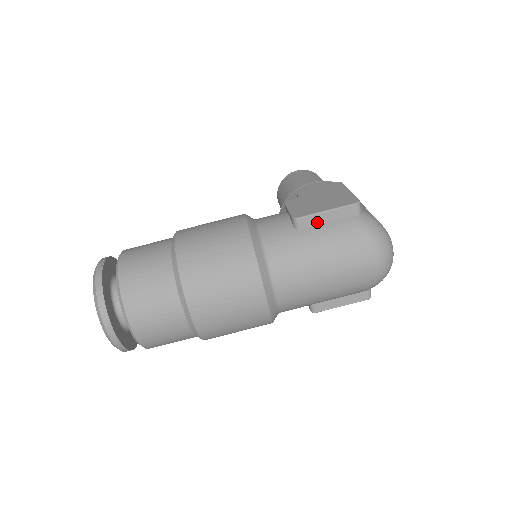
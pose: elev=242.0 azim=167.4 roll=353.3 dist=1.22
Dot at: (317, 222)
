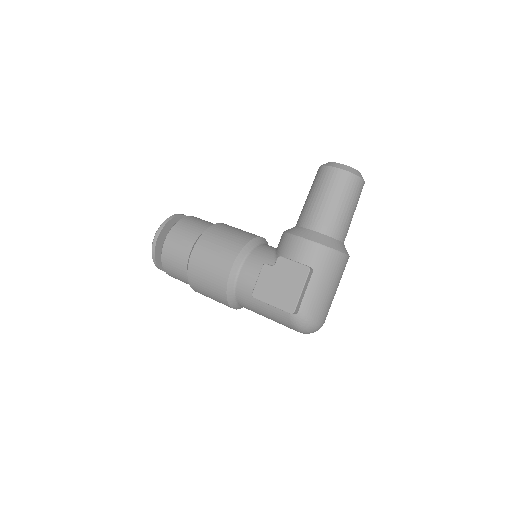
Dot at: occluded
